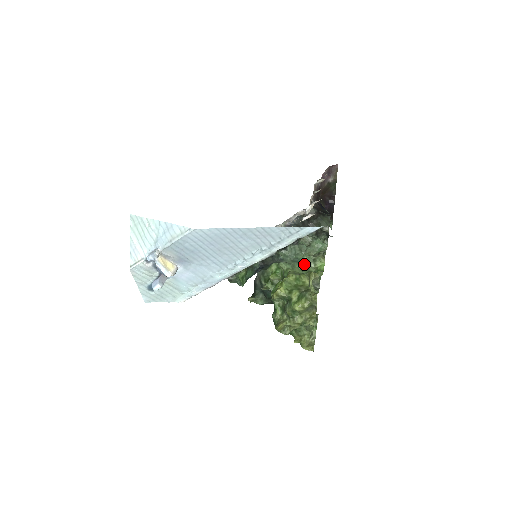
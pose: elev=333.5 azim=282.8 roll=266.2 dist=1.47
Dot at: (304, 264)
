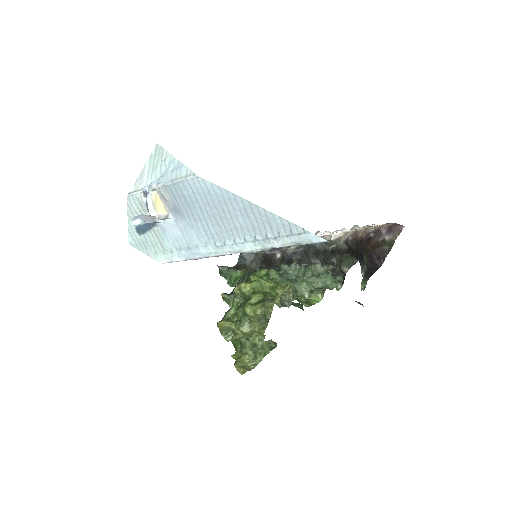
Dot at: (298, 289)
